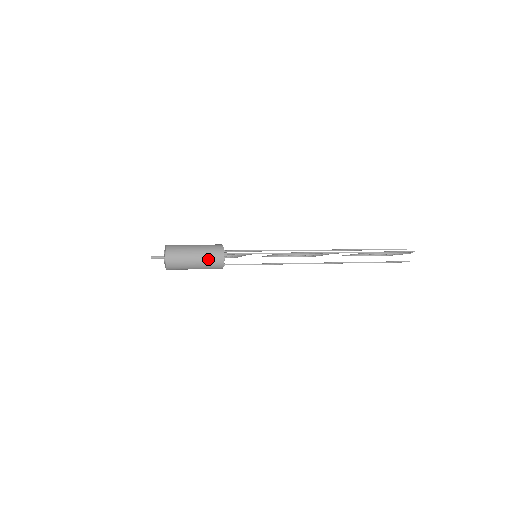
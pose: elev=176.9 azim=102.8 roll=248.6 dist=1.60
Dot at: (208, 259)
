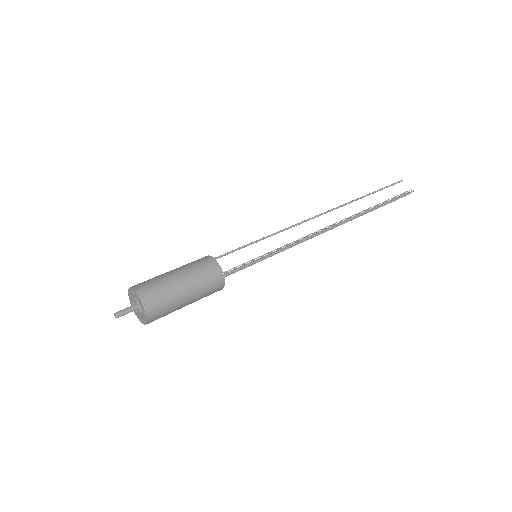
Dot at: (204, 295)
